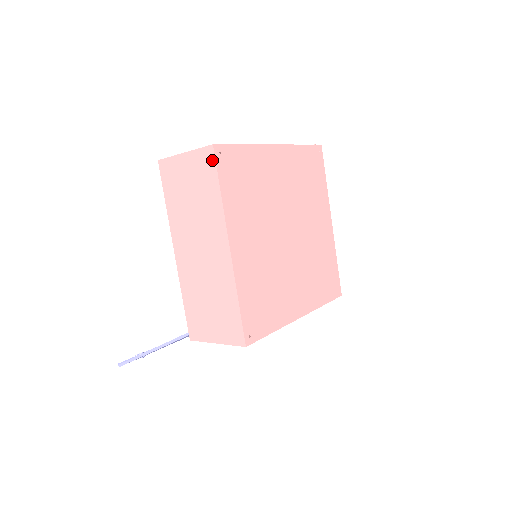
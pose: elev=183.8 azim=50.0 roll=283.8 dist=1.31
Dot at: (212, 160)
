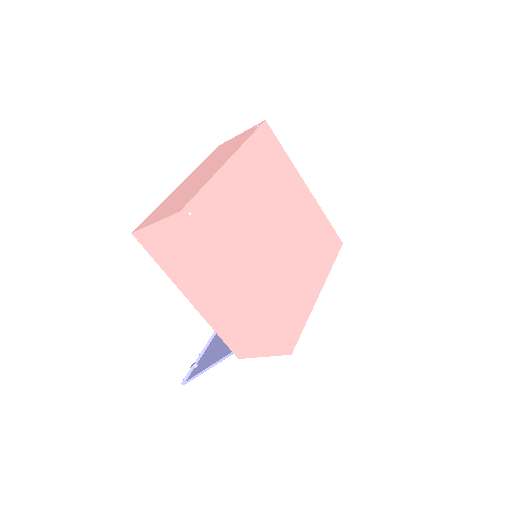
Dot at: (186, 225)
